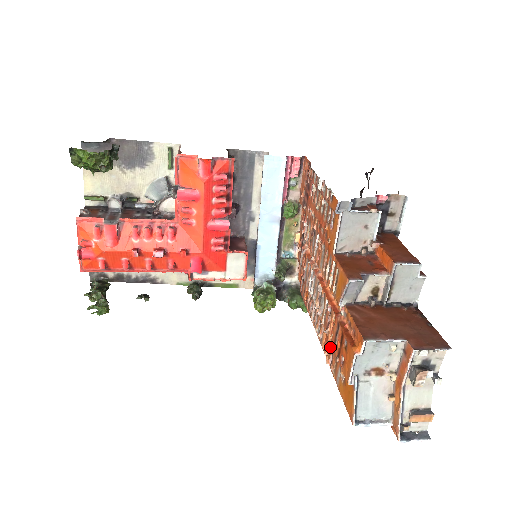
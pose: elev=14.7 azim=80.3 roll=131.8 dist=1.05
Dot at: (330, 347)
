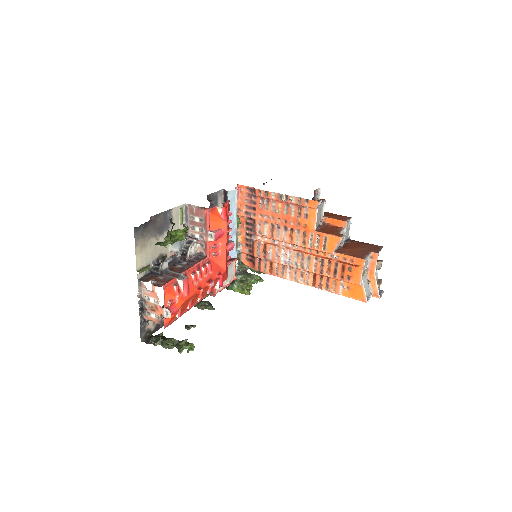
Dot at: (323, 281)
